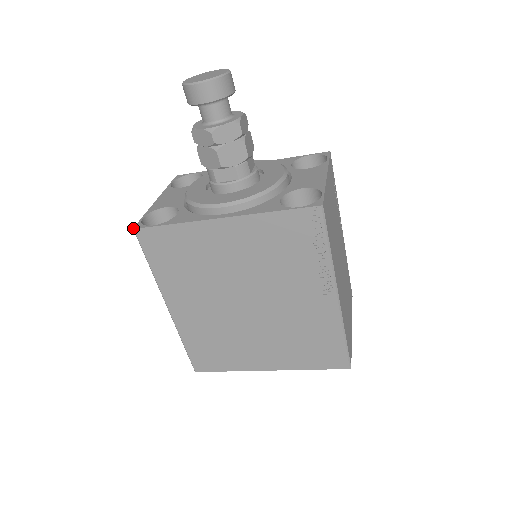
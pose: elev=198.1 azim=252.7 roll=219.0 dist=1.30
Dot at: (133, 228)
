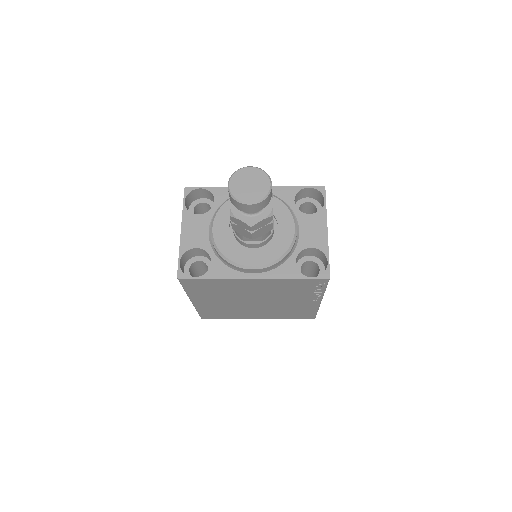
Dot at: (177, 278)
